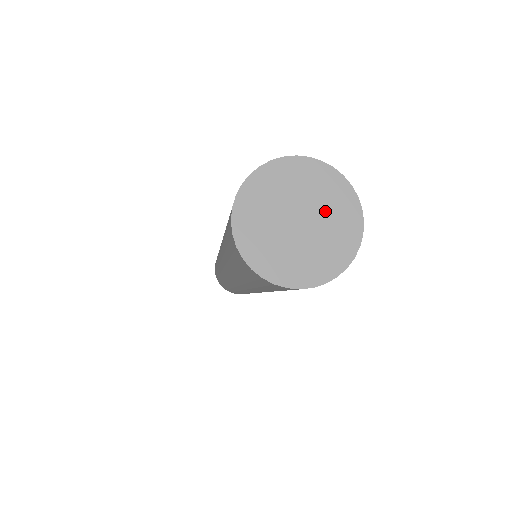
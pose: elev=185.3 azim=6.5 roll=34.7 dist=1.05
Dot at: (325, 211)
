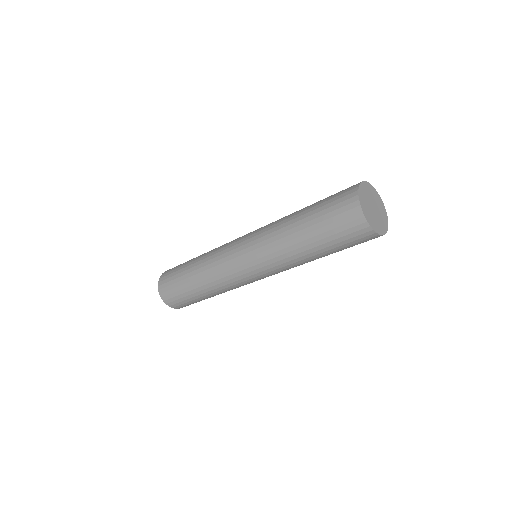
Dot at: (379, 209)
